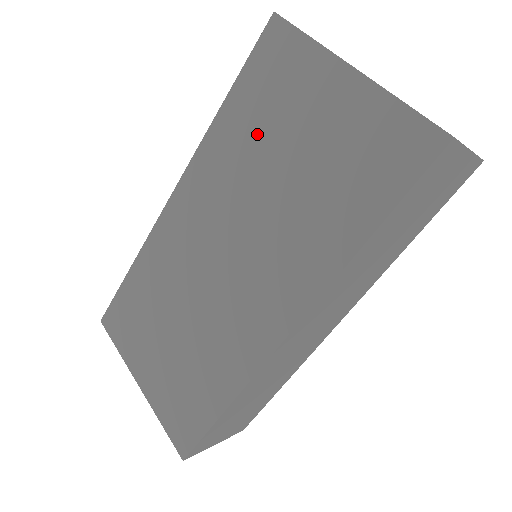
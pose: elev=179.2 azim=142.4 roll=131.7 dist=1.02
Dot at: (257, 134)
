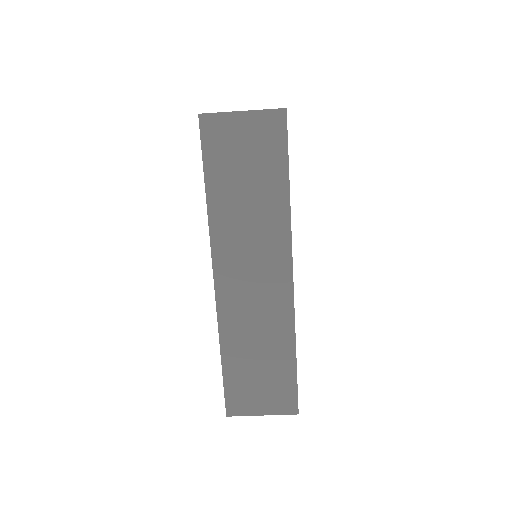
Dot at: occluded
